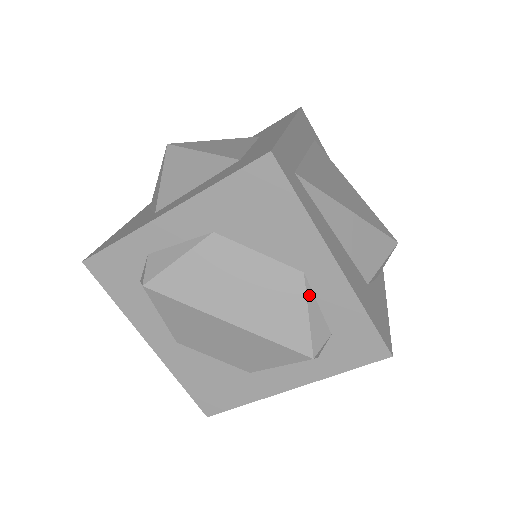
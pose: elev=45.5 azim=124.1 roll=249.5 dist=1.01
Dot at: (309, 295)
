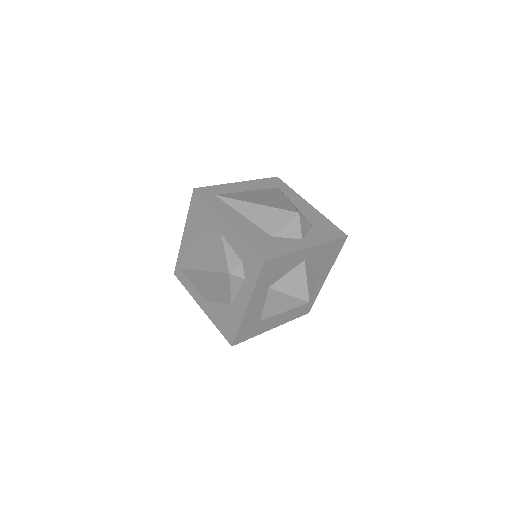
Dot at: (225, 244)
